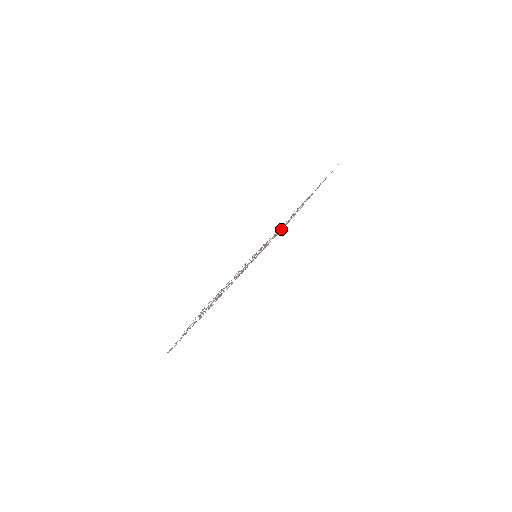
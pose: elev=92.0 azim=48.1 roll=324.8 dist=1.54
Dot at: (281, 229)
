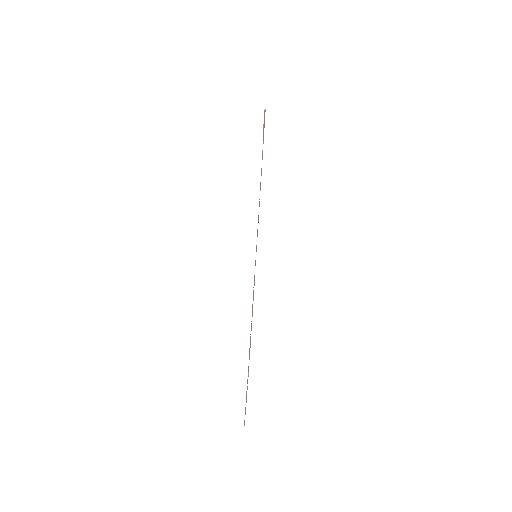
Dot at: occluded
